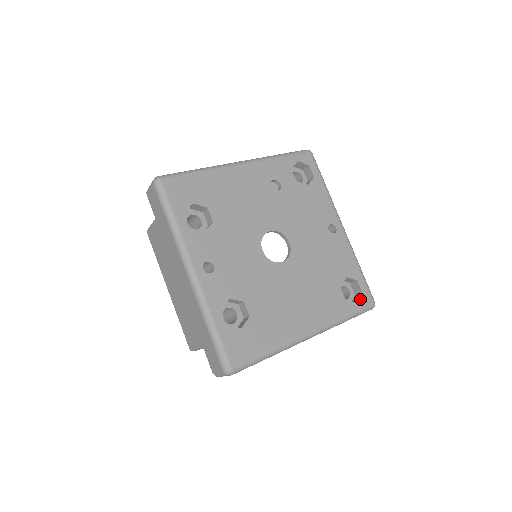
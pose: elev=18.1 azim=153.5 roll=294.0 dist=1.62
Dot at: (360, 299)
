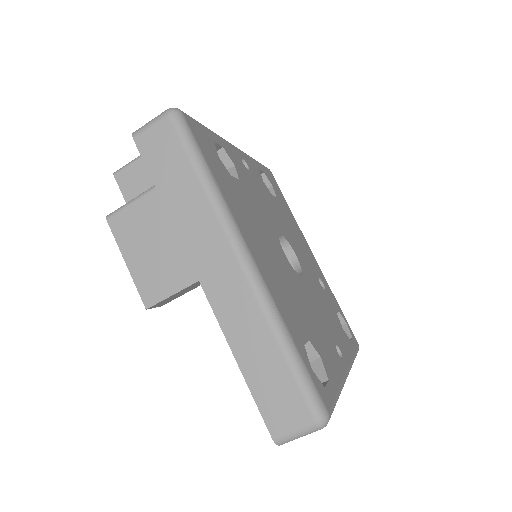
Dot at: (318, 379)
